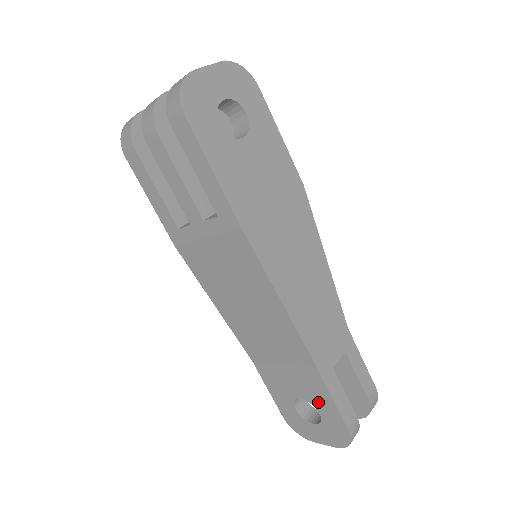
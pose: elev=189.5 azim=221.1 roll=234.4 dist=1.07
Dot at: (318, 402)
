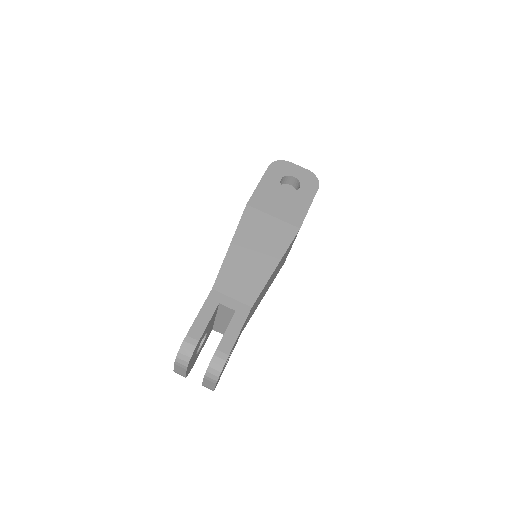
Dot at: occluded
